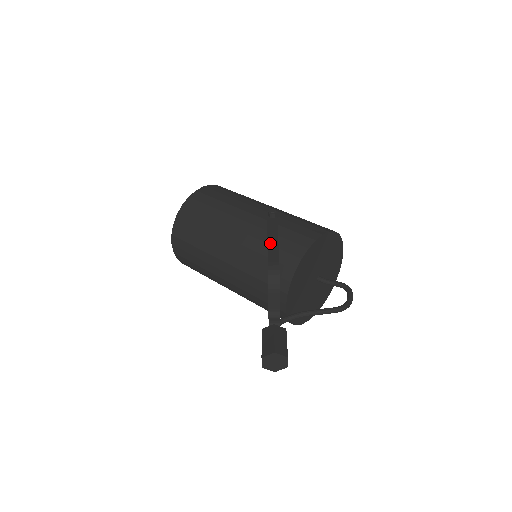
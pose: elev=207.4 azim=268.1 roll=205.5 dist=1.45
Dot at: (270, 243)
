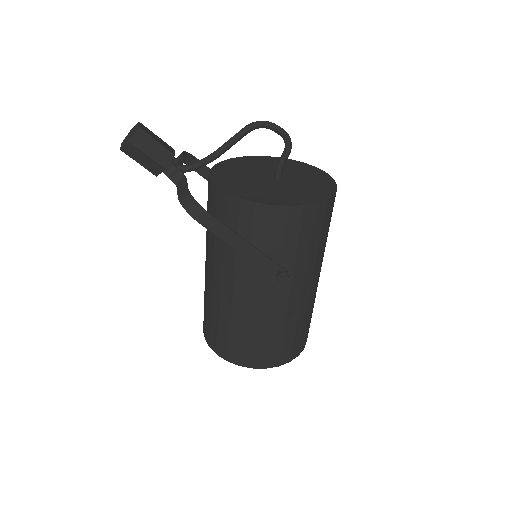
Dot at: occluded
